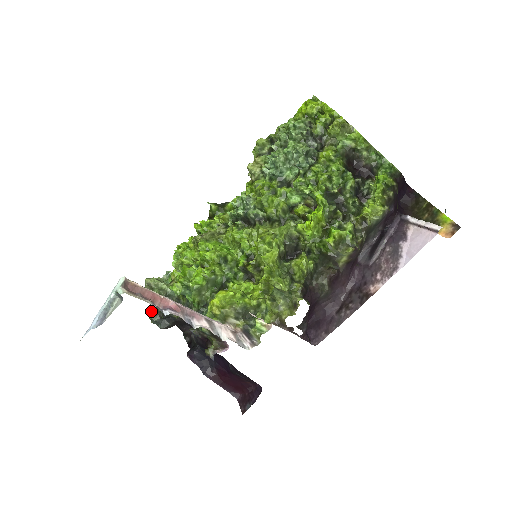
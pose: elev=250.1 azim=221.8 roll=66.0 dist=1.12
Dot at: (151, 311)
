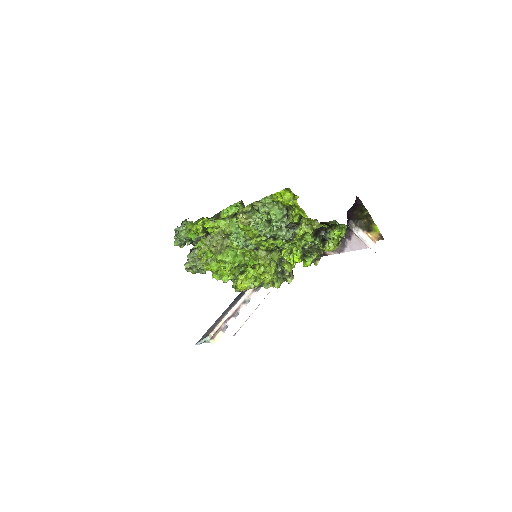
Dot at: occluded
